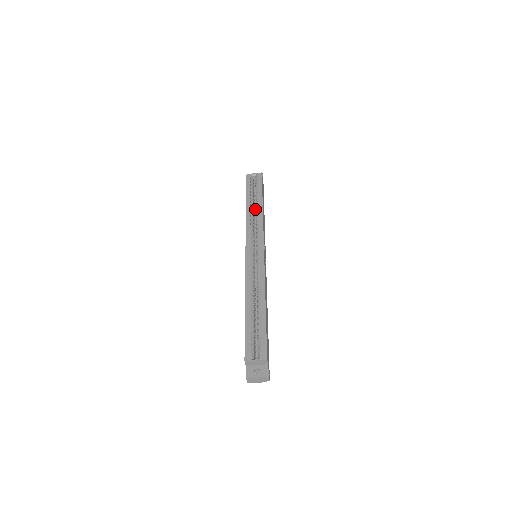
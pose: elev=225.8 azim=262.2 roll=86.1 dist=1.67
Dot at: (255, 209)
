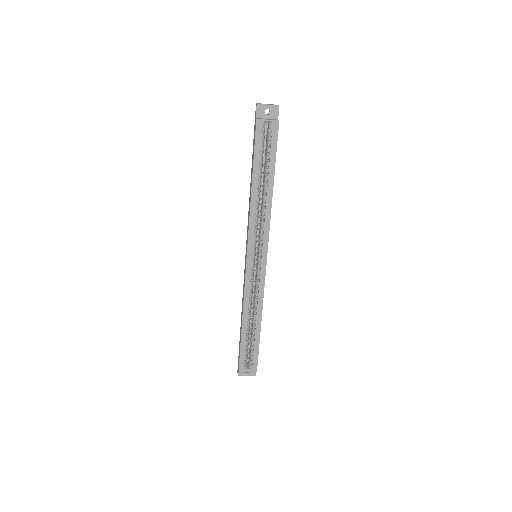
Dot at: occluded
